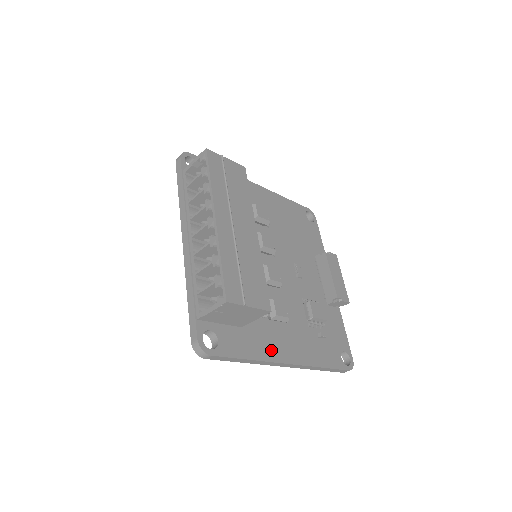
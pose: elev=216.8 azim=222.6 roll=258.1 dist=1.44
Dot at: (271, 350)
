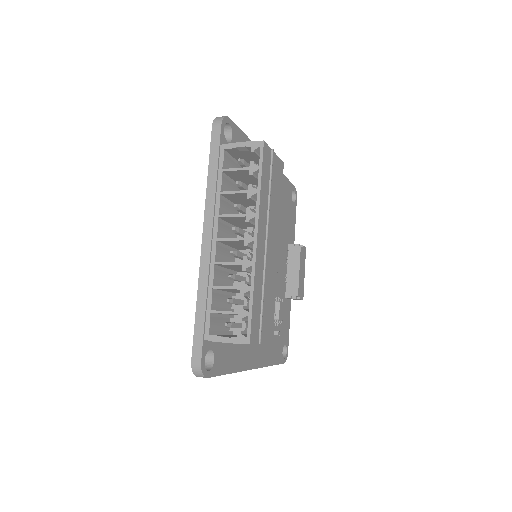
Dot at: (245, 358)
